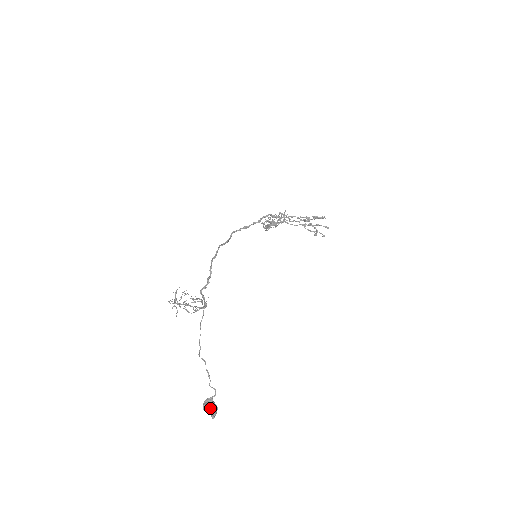
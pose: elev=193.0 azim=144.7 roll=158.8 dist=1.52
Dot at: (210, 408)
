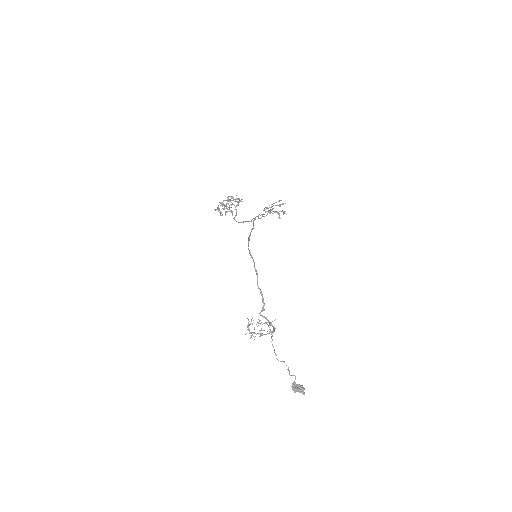
Dot at: (301, 390)
